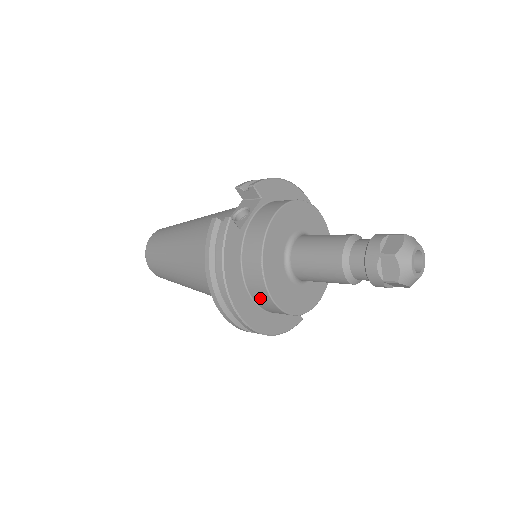
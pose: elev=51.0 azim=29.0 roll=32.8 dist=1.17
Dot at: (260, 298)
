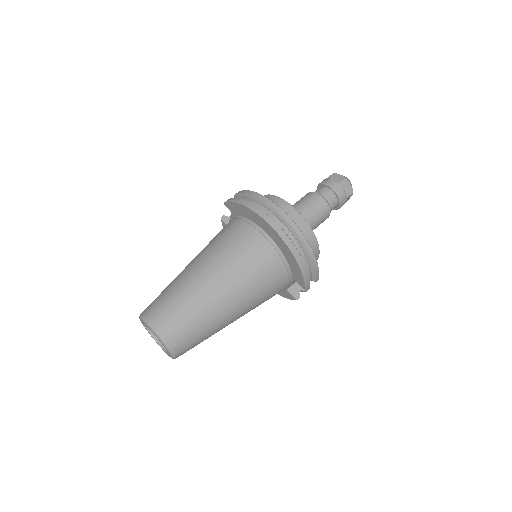
Dot at: occluded
